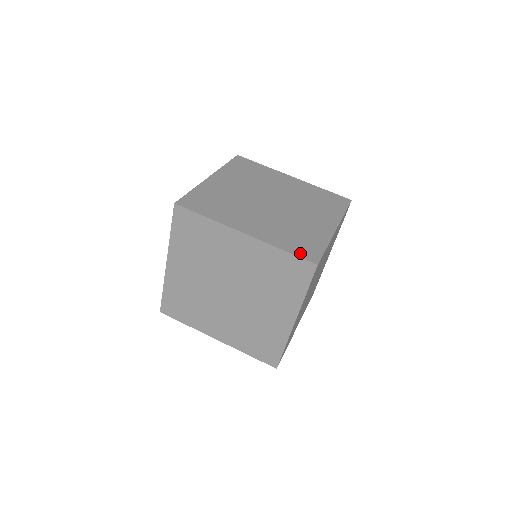
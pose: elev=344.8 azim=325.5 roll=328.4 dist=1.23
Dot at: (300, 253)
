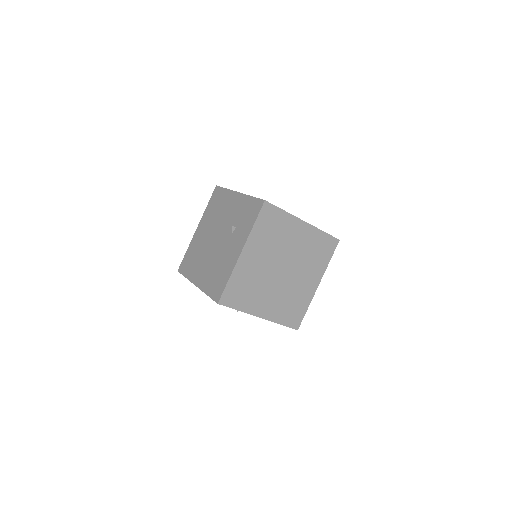
Dot at: (329, 234)
